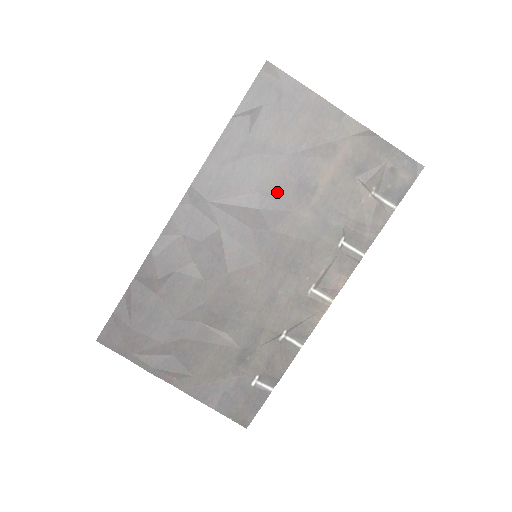
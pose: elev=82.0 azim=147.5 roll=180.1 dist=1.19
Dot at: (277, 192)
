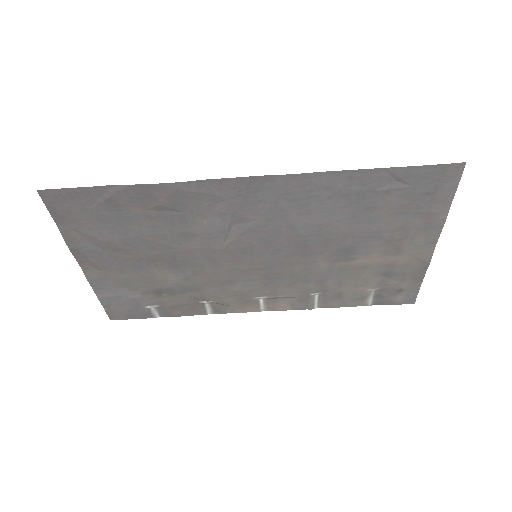
Dot at: (328, 239)
